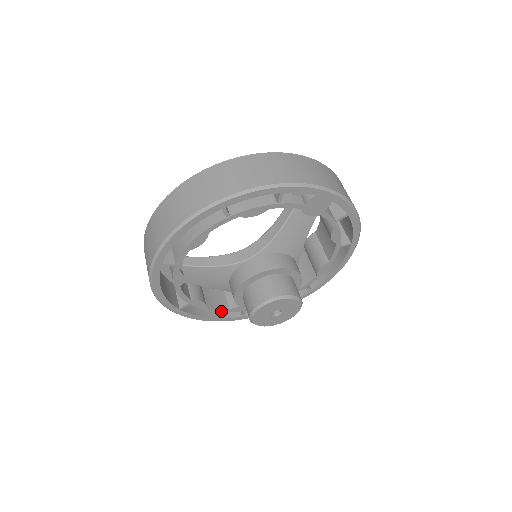
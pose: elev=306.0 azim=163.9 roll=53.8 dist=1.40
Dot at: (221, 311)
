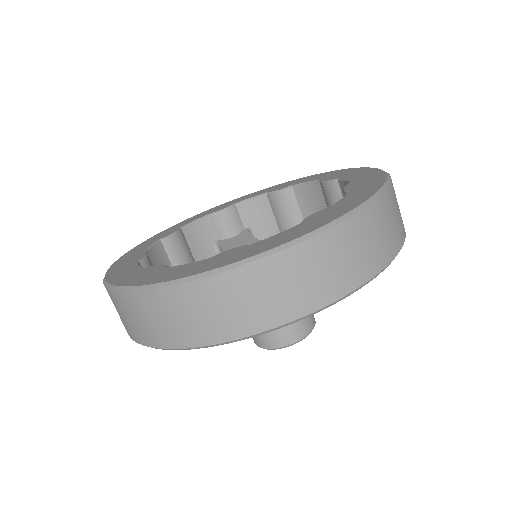
Dot at: occluded
